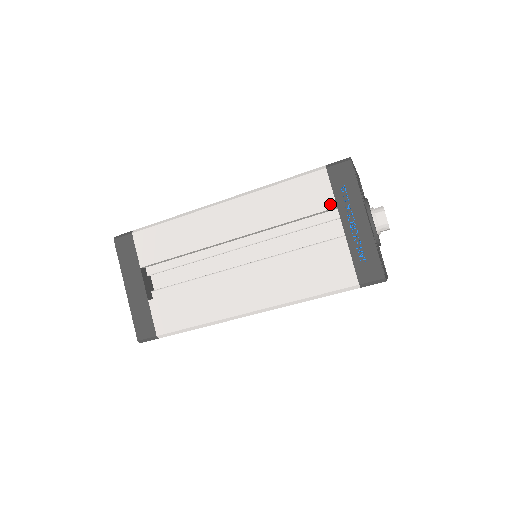
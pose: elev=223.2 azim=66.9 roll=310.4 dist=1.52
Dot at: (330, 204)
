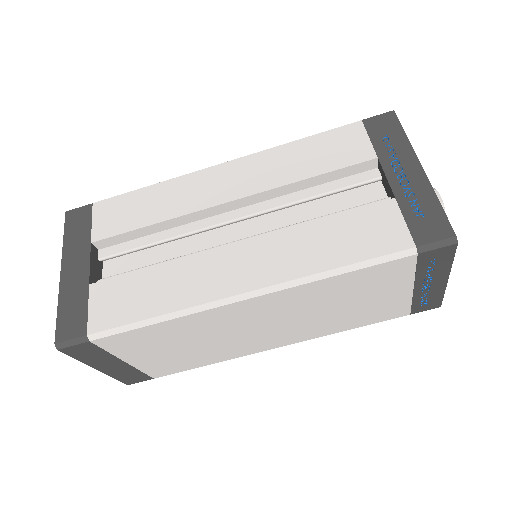
Dot at: (368, 155)
